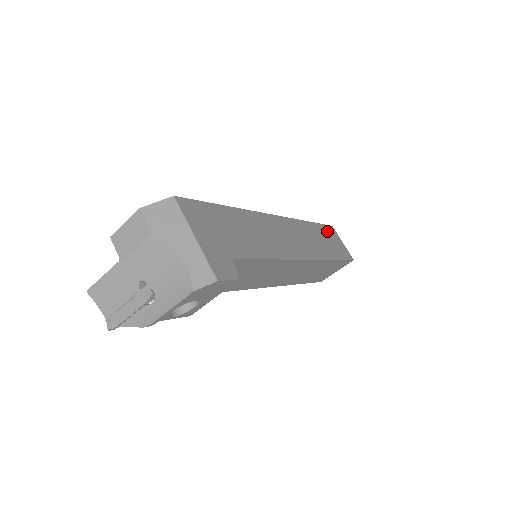
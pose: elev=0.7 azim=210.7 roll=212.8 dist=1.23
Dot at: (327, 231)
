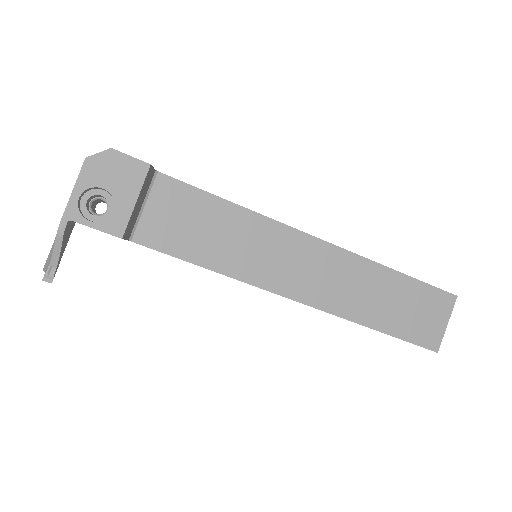
Dot at: occluded
